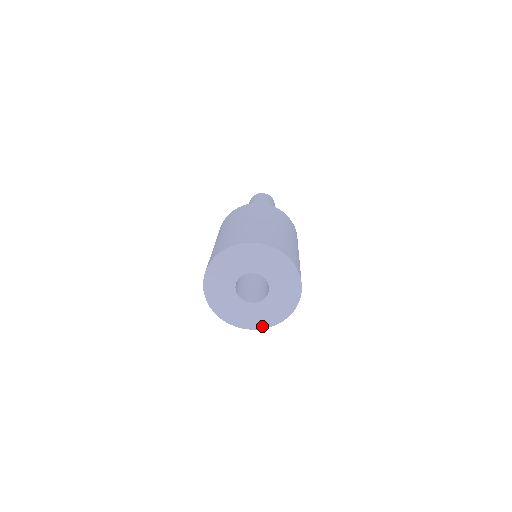
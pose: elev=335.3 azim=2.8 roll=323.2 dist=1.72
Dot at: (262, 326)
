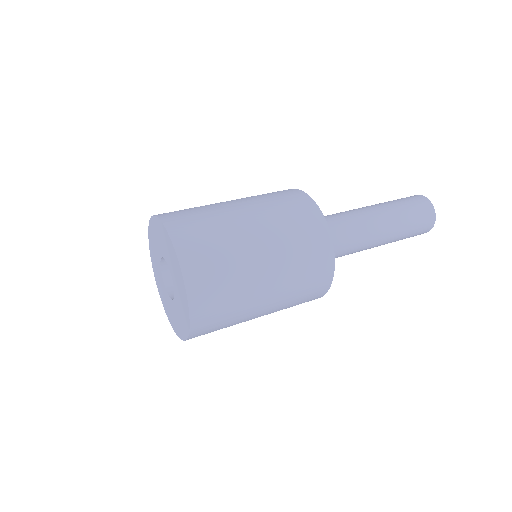
Dot at: (181, 335)
